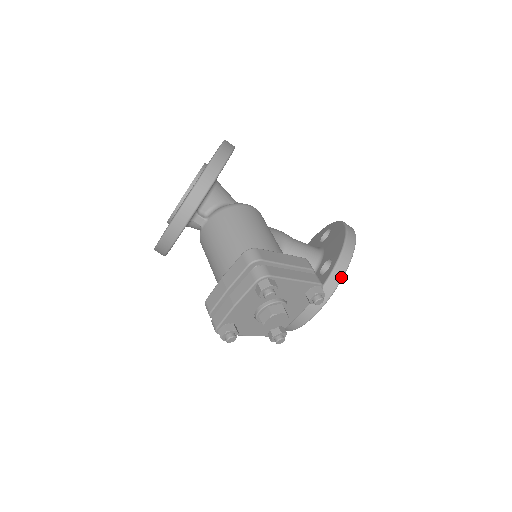
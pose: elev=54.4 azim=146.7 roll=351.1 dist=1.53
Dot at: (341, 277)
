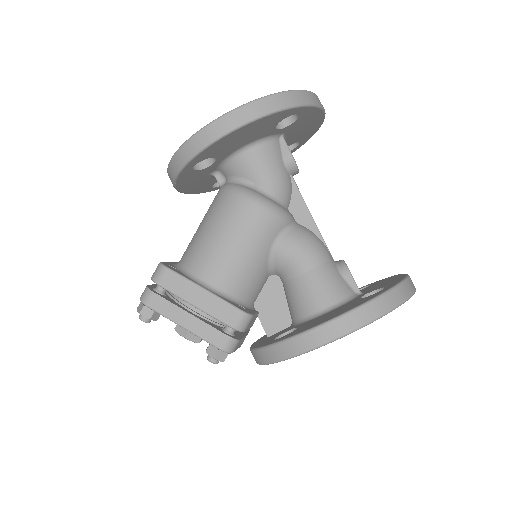
Dot at: (269, 361)
